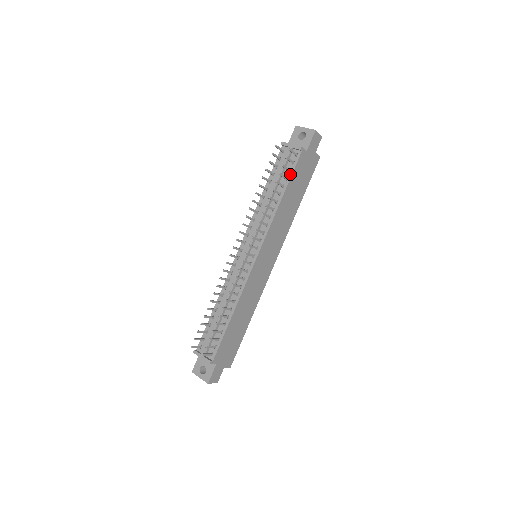
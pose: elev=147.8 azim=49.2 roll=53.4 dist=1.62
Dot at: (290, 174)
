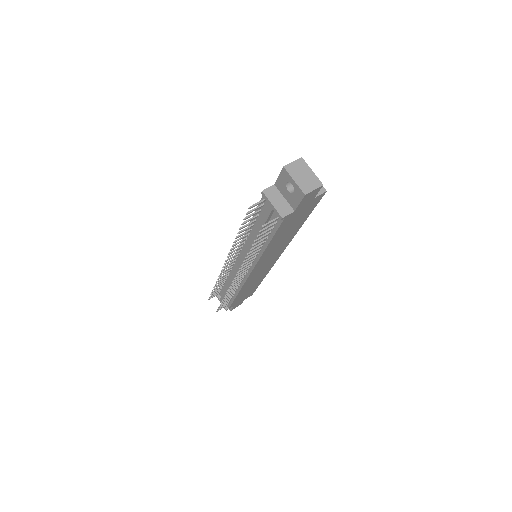
Dot at: (273, 232)
